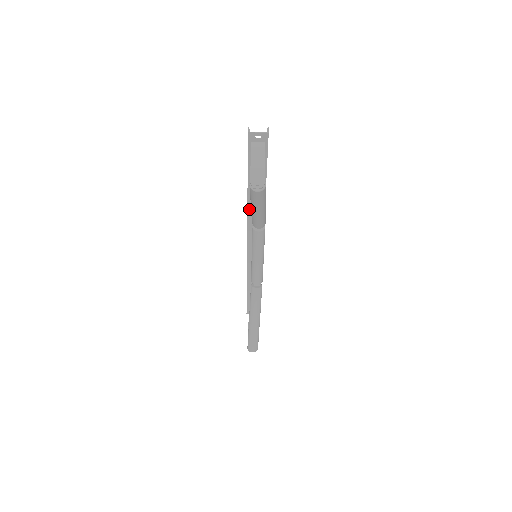
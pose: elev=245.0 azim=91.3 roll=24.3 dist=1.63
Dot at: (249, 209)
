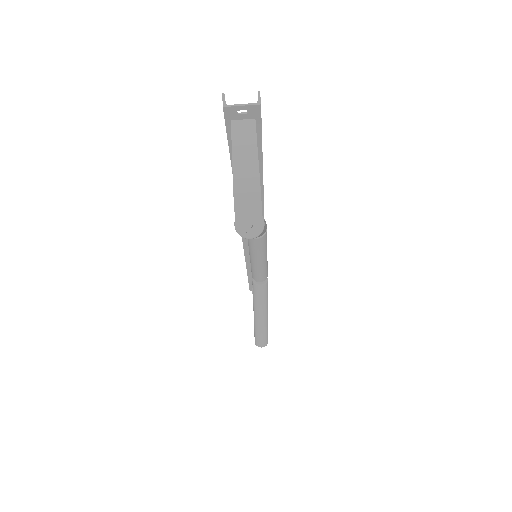
Dot at: occluded
